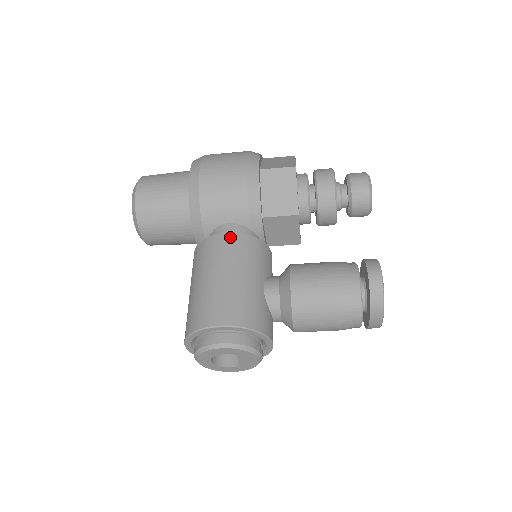
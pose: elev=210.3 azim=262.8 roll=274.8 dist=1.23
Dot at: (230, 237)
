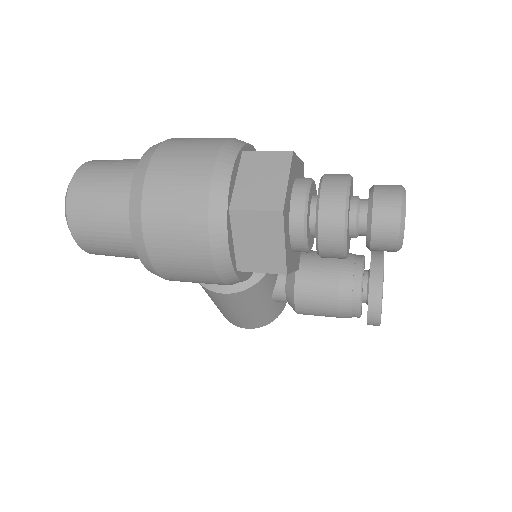
Dot at: (228, 296)
